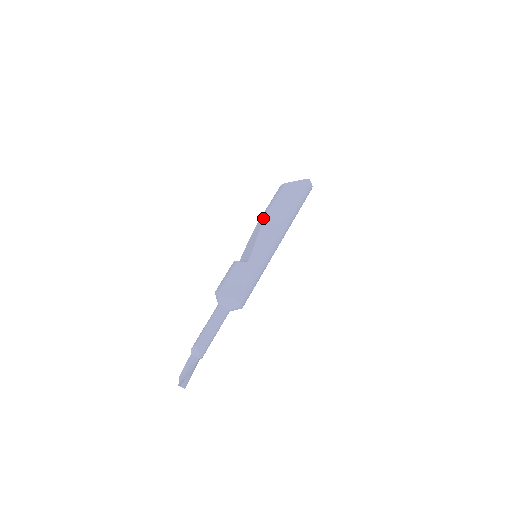
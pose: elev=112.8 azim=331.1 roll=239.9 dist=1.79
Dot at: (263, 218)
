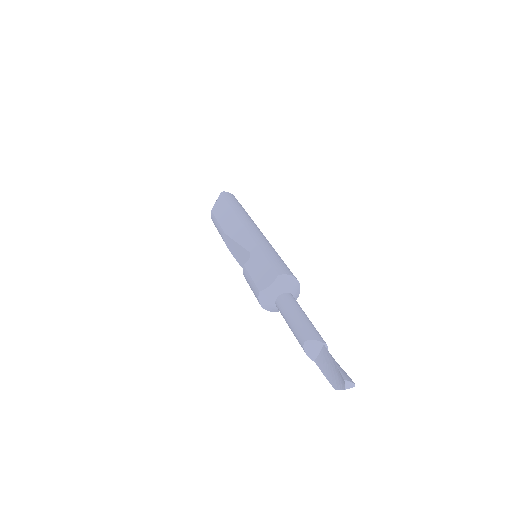
Dot at: (224, 235)
